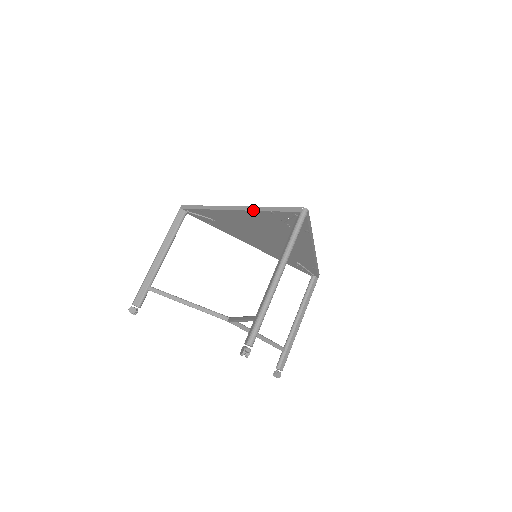
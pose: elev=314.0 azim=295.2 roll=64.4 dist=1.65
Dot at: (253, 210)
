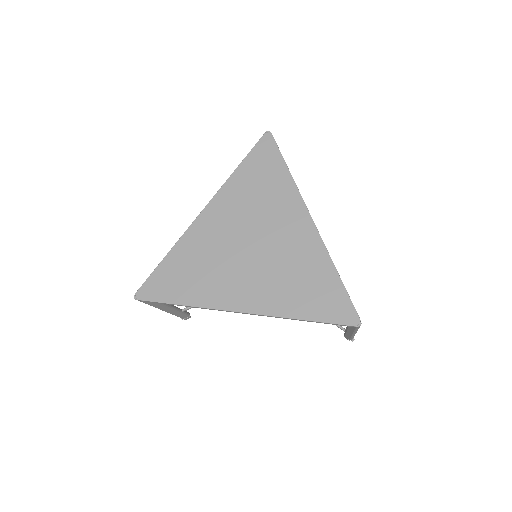
Dot at: occluded
